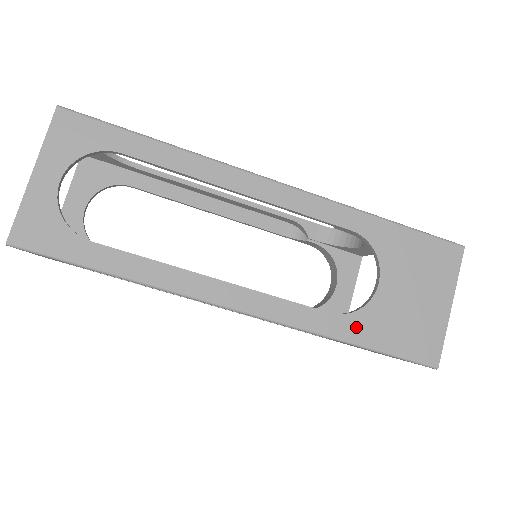
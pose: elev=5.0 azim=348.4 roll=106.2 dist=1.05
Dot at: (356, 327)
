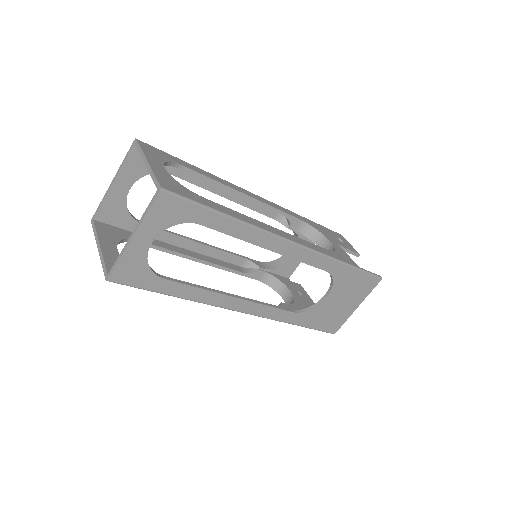
Dot at: (303, 318)
